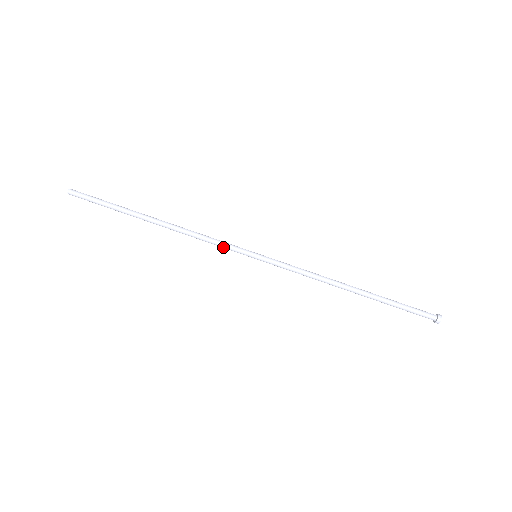
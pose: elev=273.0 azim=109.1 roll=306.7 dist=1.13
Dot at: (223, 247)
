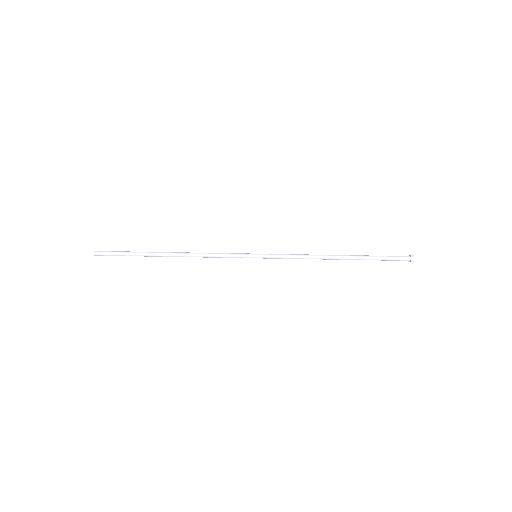
Dot at: (228, 257)
